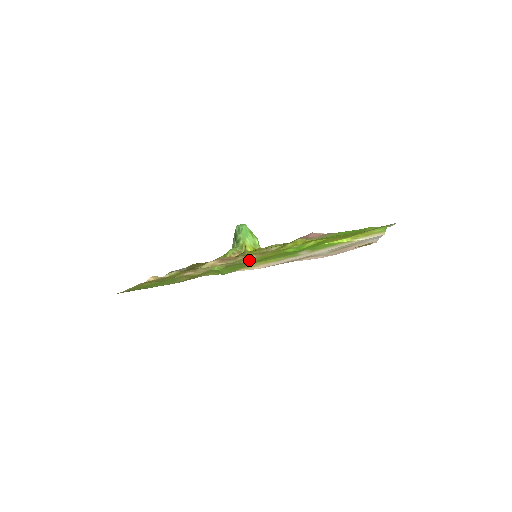
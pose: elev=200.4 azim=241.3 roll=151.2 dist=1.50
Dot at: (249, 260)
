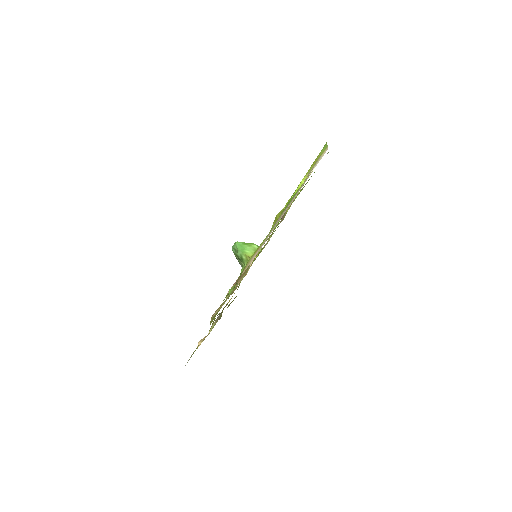
Dot at: (251, 263)
